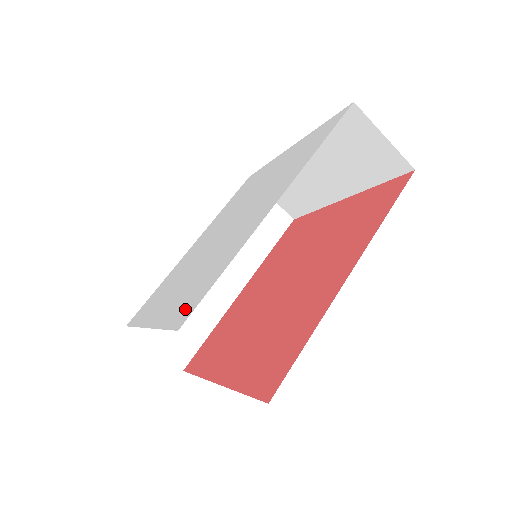
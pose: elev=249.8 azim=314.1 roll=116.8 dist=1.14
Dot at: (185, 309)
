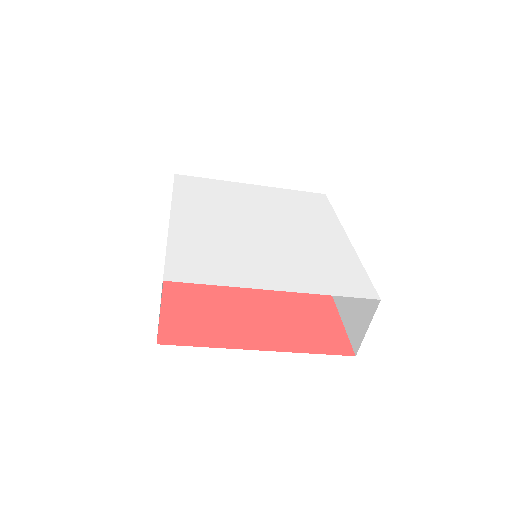
Dot at: (355, 286)
